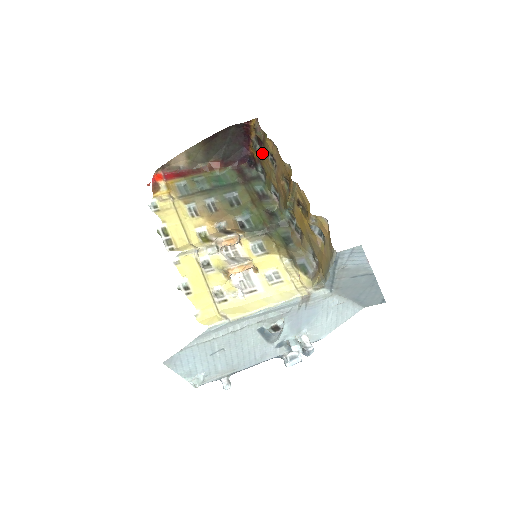
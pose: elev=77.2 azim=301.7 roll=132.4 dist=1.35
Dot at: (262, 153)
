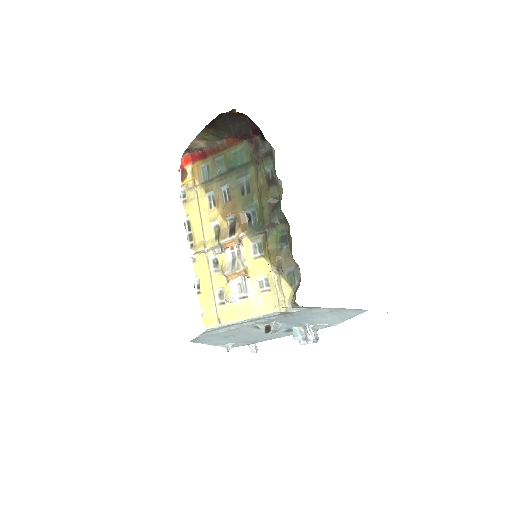
Dot at: occluded
